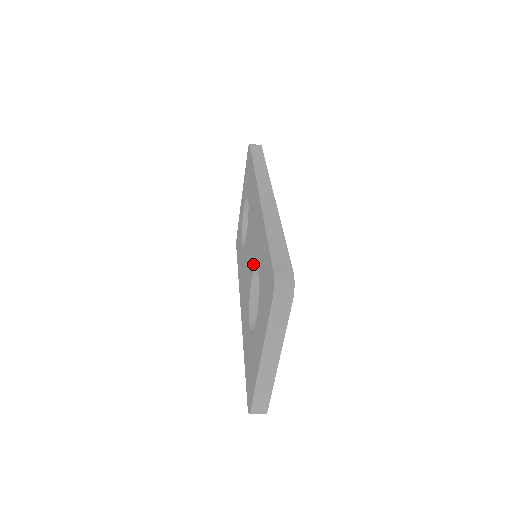
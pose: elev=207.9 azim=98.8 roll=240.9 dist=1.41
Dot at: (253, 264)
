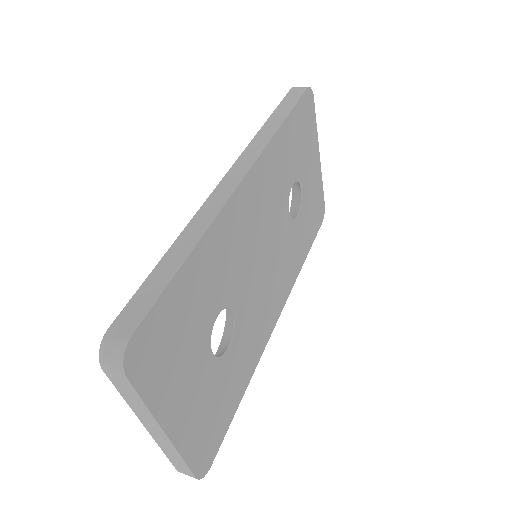
Dot at: occluded
